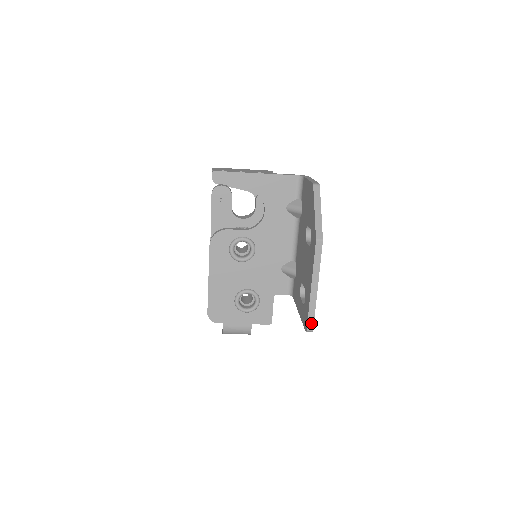
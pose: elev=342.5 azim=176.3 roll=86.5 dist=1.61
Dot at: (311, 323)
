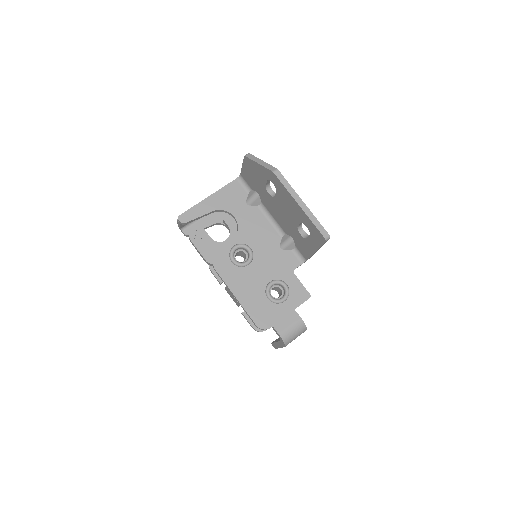
Dot at: (323, 231)
